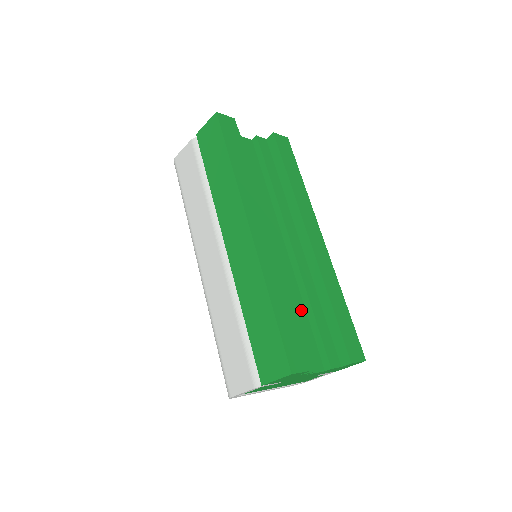
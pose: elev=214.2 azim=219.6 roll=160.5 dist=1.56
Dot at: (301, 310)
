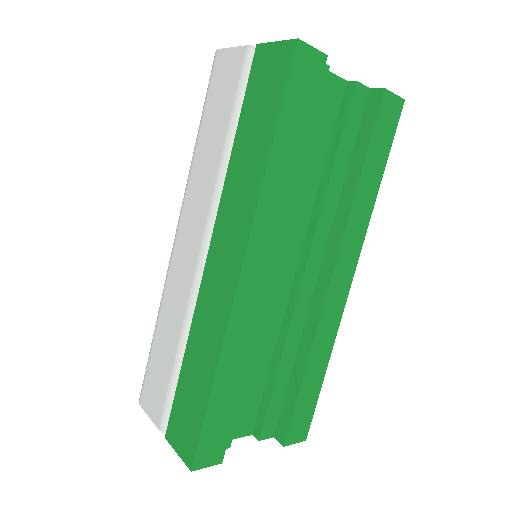
Dot at: (265, 363)
